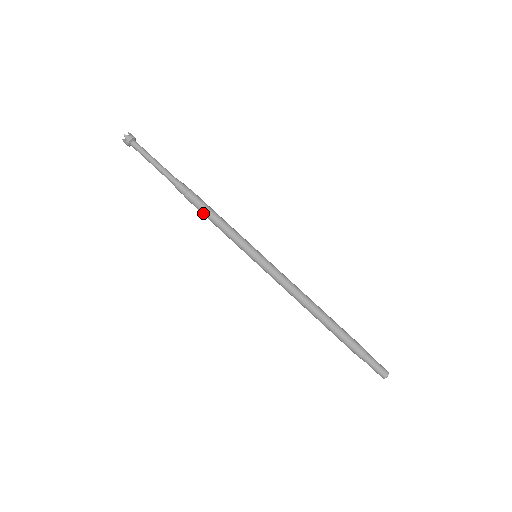
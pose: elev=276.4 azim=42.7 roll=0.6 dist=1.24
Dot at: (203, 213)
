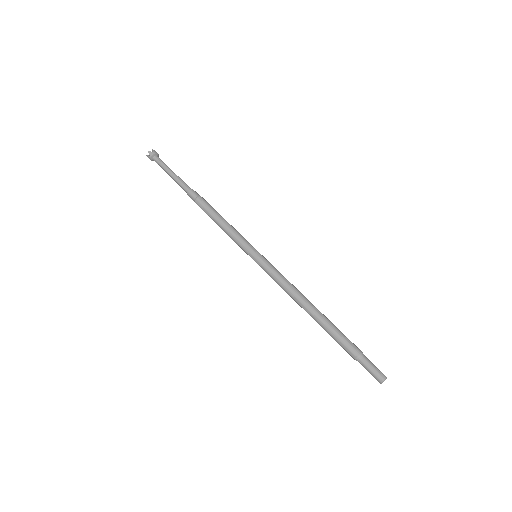
Dot at: (210, 217)
